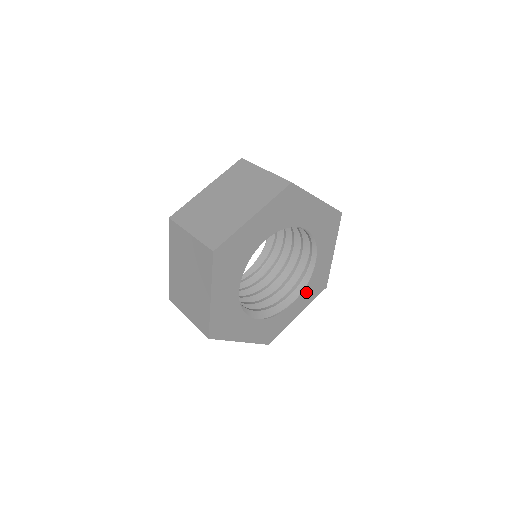
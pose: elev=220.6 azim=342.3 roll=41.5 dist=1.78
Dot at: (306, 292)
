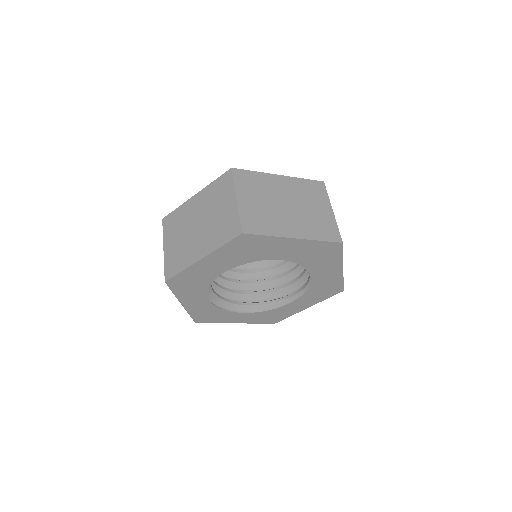
Dot at: (259, 314)
